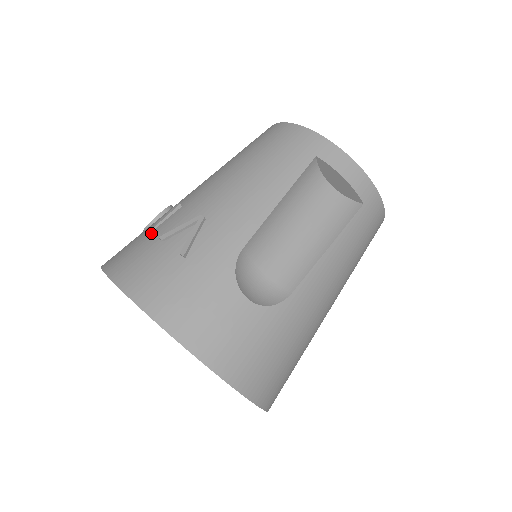
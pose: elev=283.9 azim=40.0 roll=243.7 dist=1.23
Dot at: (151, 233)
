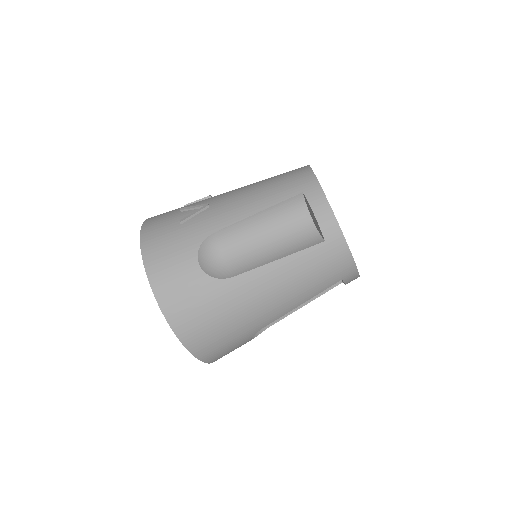
Dot at: (184, 206)
